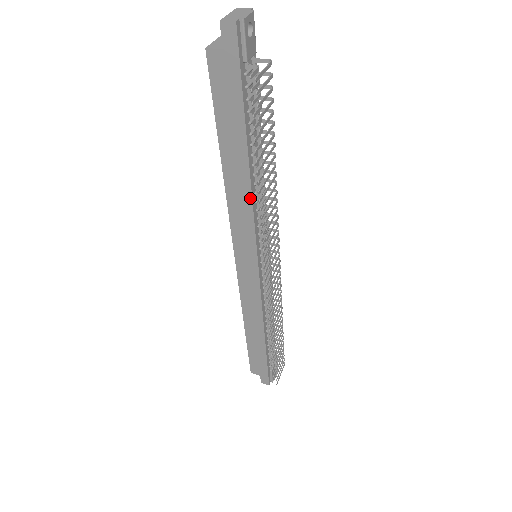
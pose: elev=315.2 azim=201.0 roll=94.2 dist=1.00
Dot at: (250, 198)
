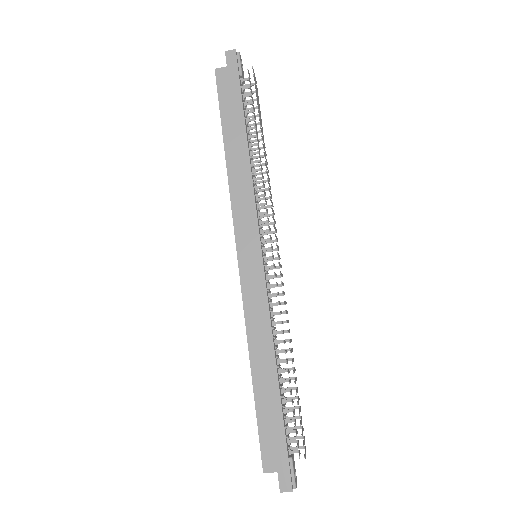
Dot at: (250, 174)
